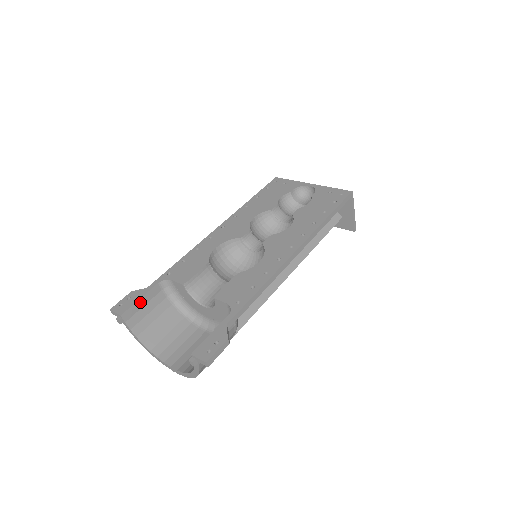
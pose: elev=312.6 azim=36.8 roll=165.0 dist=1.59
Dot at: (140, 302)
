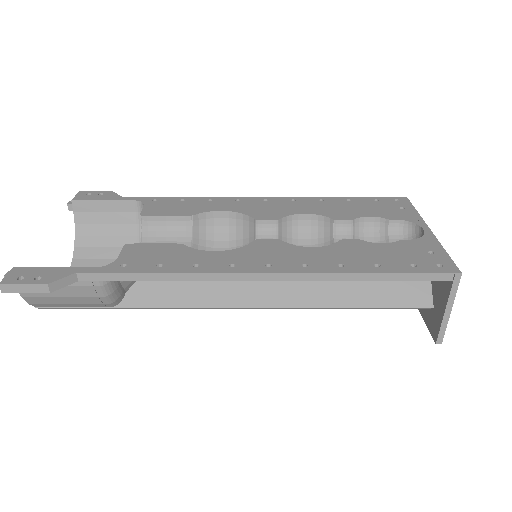
Dot at: (102, 204)
